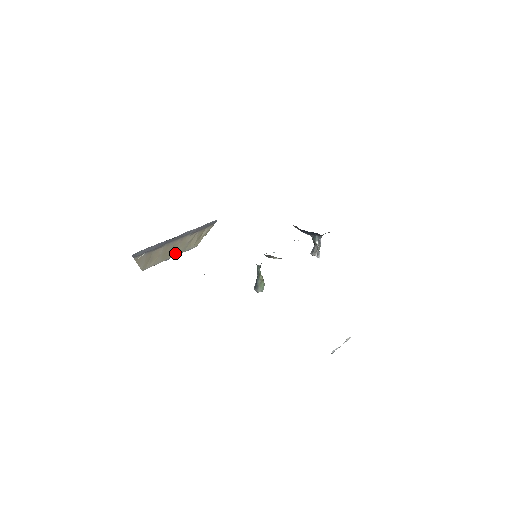
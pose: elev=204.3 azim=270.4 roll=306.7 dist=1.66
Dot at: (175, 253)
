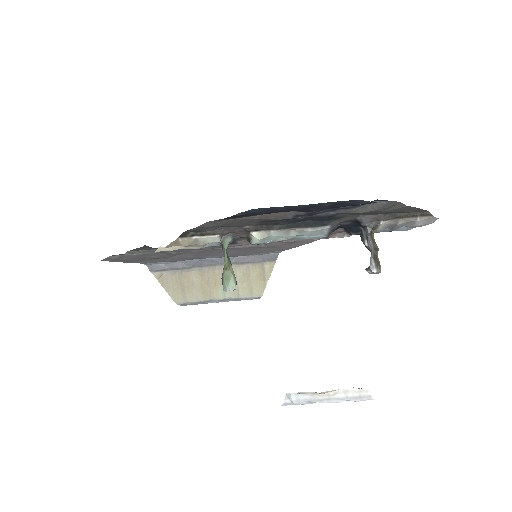
Dot at: (224, 294)
